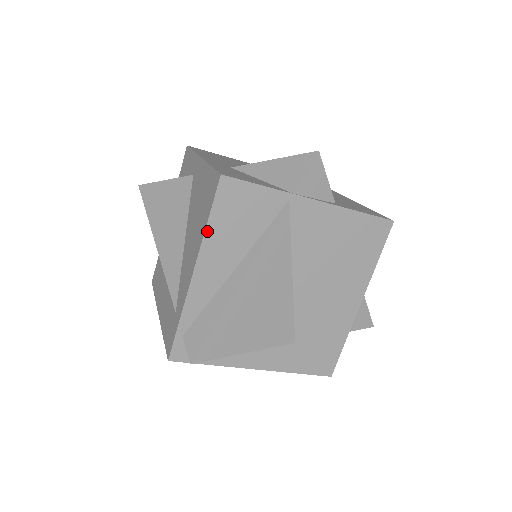
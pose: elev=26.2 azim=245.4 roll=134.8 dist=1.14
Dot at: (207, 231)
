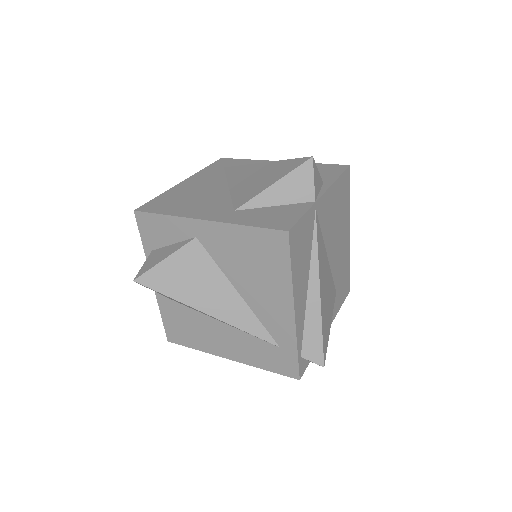
Dot at: (293, 278)
